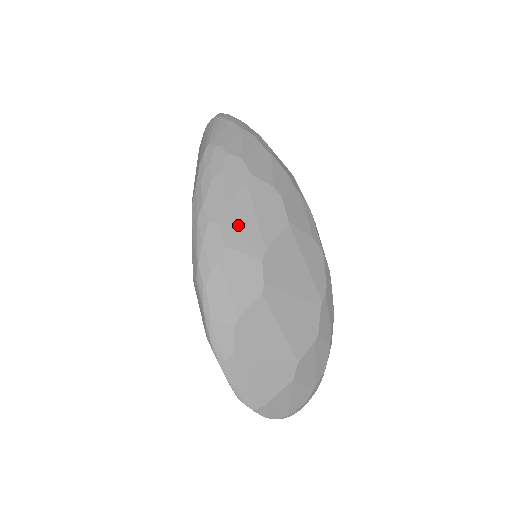
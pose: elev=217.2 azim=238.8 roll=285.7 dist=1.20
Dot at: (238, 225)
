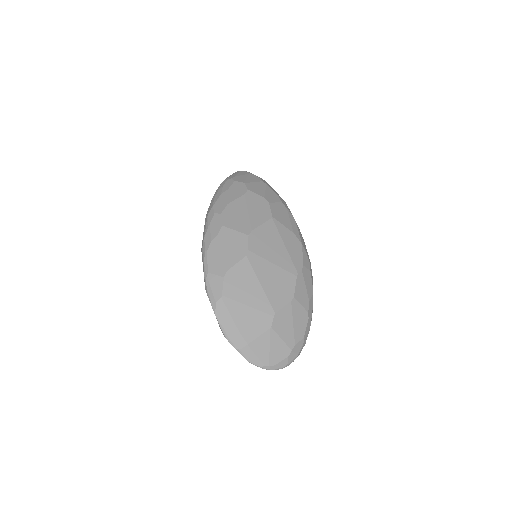
Dot at: (234, 215)
